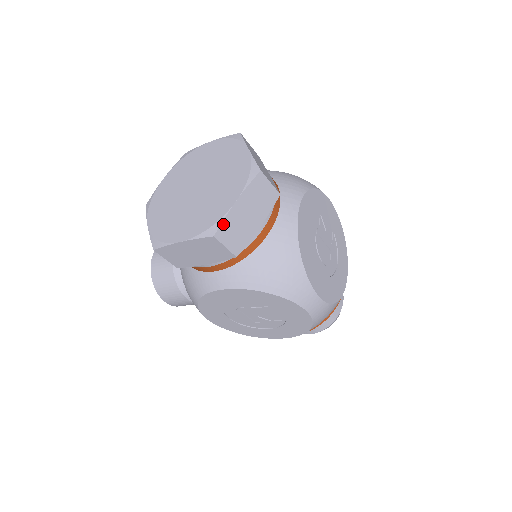
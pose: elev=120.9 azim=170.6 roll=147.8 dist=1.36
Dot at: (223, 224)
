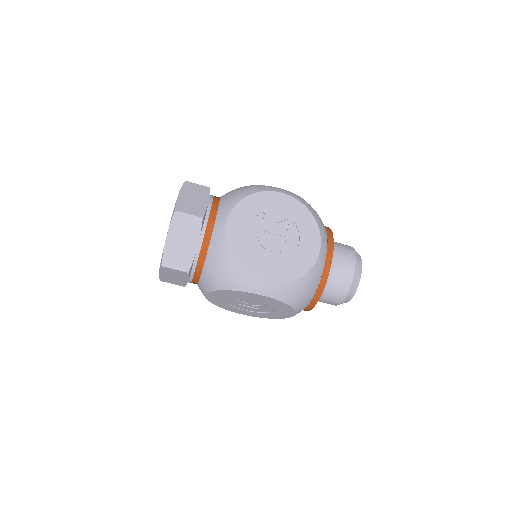
Dot at: (164, 256)
